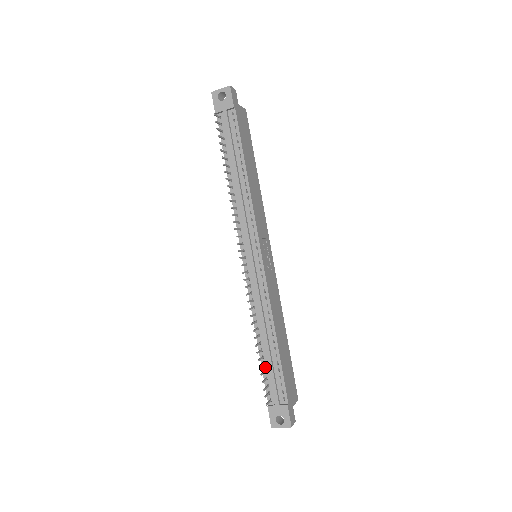
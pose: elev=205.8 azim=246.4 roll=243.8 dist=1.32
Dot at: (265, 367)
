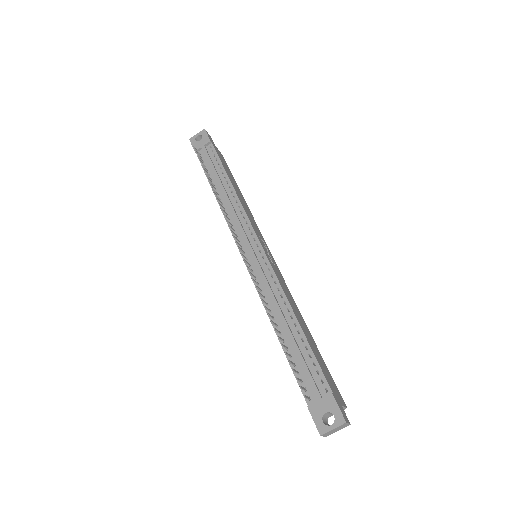
Dot at: (292, 359)
